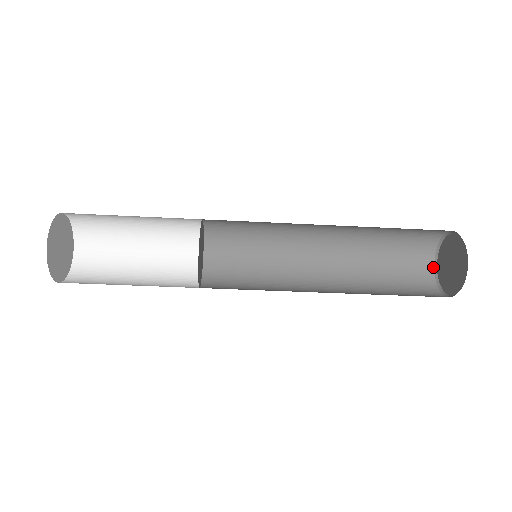
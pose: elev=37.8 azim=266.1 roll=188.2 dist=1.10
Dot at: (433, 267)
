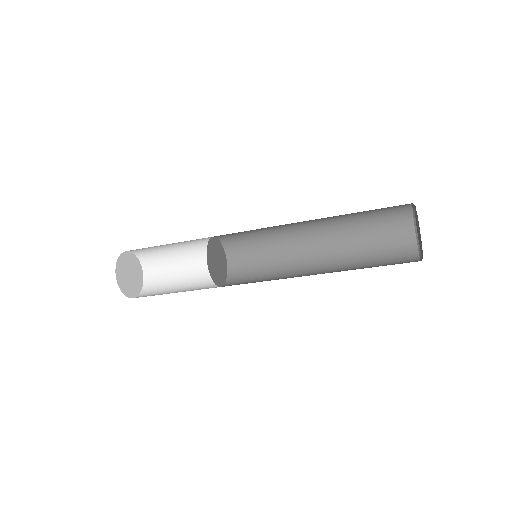
Dot at: (412, 217)
